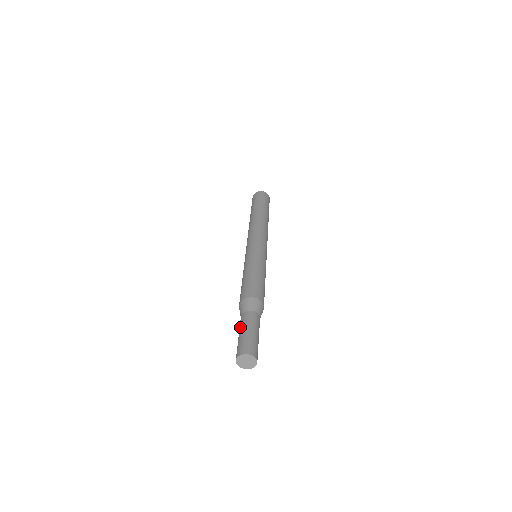
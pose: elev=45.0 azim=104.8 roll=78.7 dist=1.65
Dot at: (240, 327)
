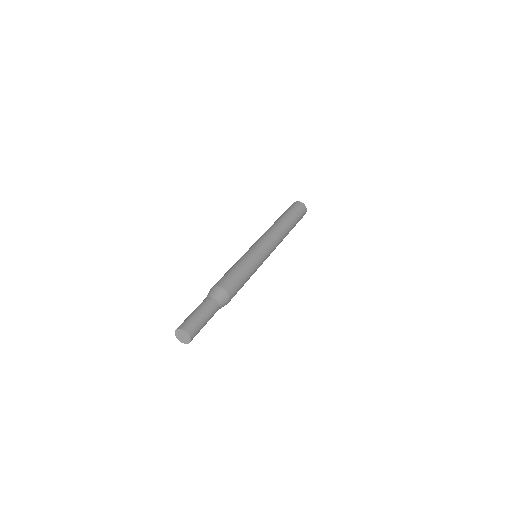
Dot at: occluded
